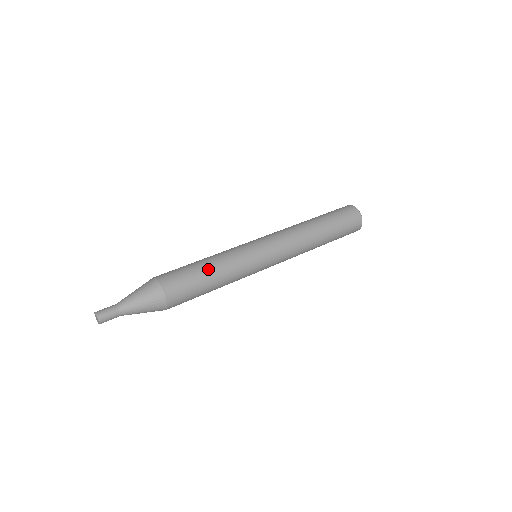
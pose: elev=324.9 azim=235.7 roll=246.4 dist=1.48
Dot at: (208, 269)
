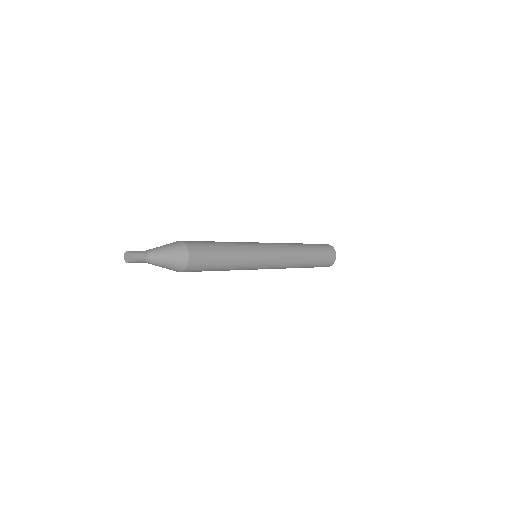
Dot at: occluded
